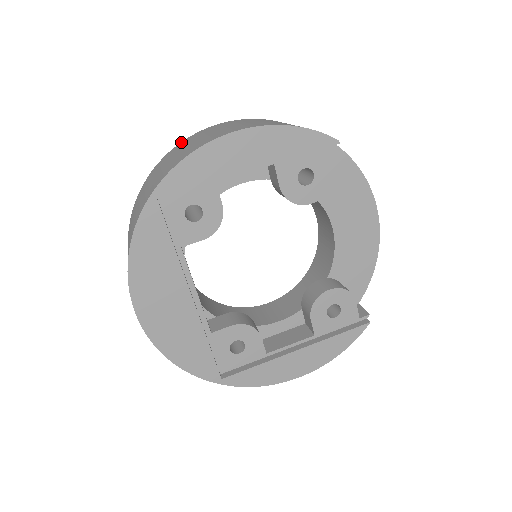
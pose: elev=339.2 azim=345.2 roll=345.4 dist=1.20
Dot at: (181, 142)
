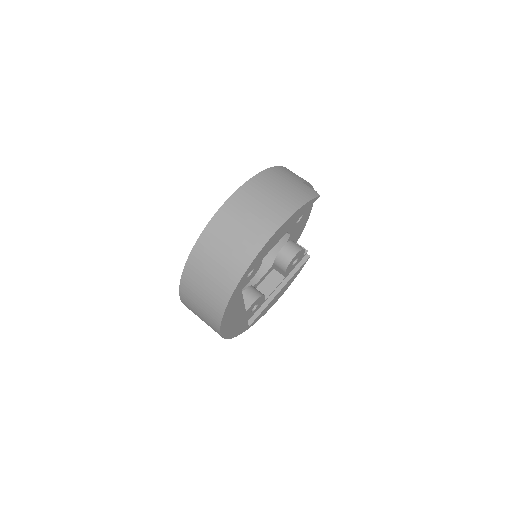
Dot at: (213, 218)
